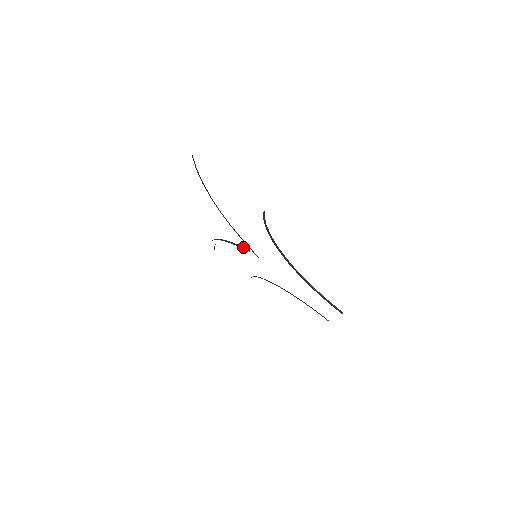
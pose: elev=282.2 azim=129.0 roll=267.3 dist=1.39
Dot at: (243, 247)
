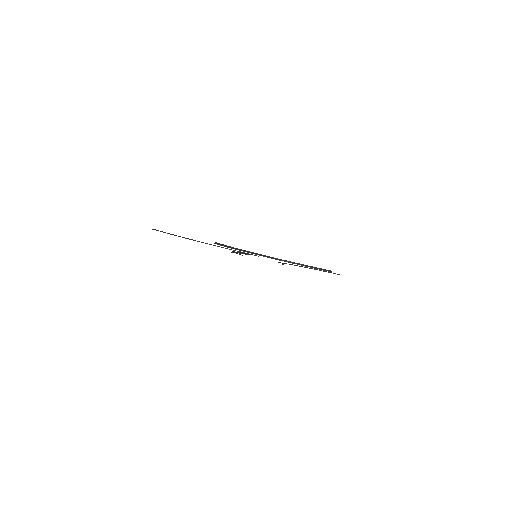
Dot at: (245, 253)
